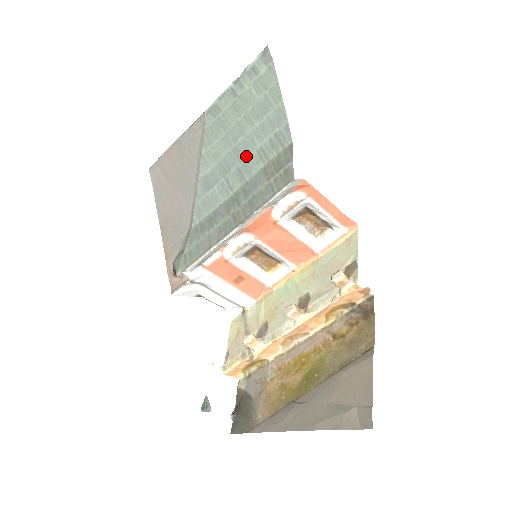
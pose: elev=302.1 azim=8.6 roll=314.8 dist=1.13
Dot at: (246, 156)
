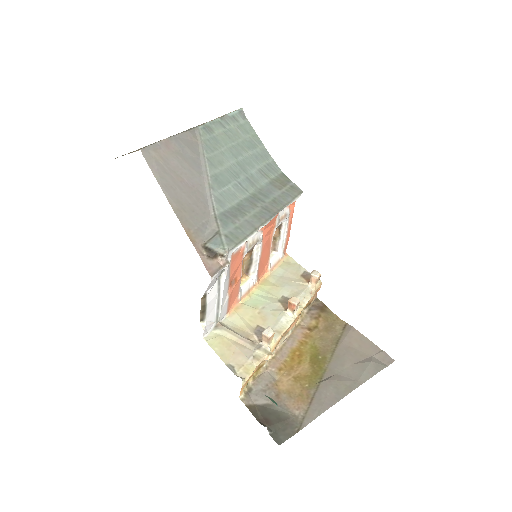
Dot at: (250, 171)
